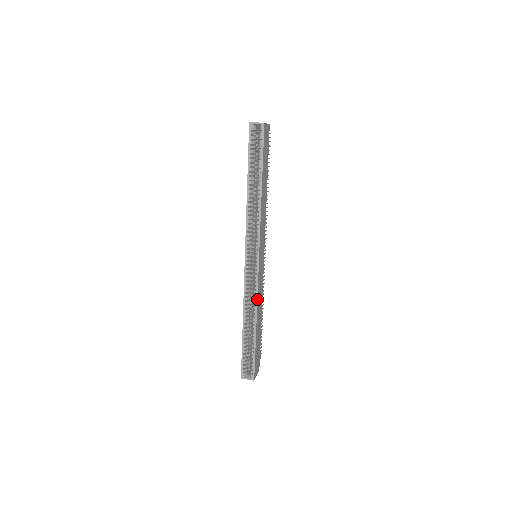
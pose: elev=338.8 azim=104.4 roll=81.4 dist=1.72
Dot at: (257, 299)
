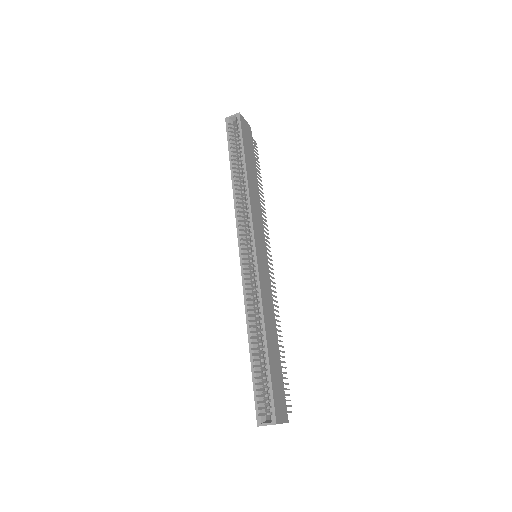
Dot at: (261, 298)
